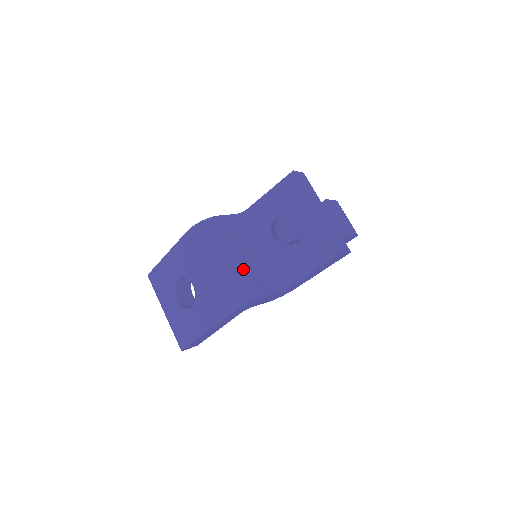
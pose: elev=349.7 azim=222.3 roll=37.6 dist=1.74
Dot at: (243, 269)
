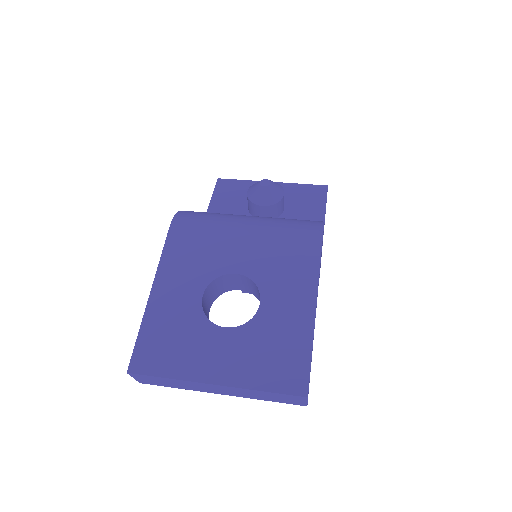
Dot at: occluded
